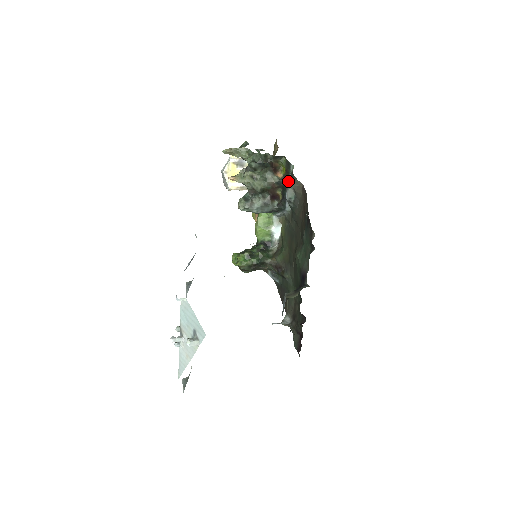
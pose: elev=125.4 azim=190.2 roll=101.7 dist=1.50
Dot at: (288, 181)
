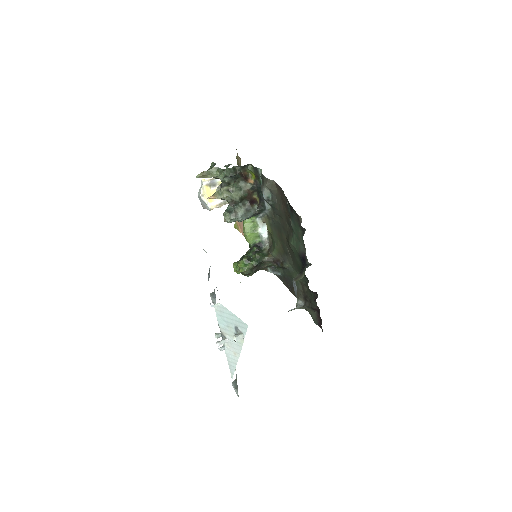
Dot at: (260, 184)
